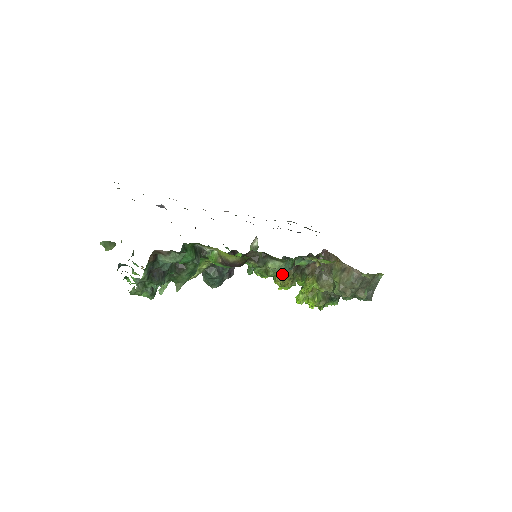
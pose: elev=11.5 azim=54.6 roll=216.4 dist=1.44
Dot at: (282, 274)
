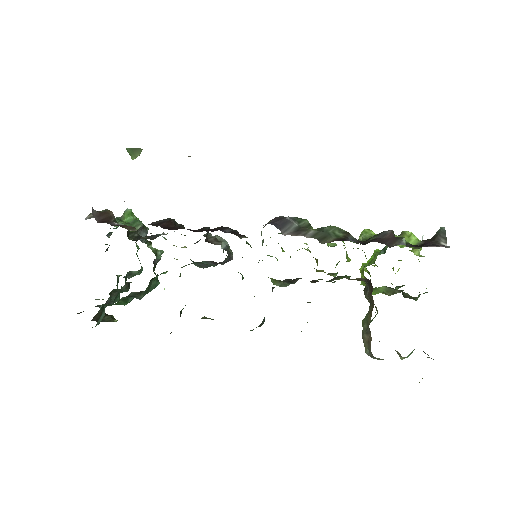
Dot at: occluded
